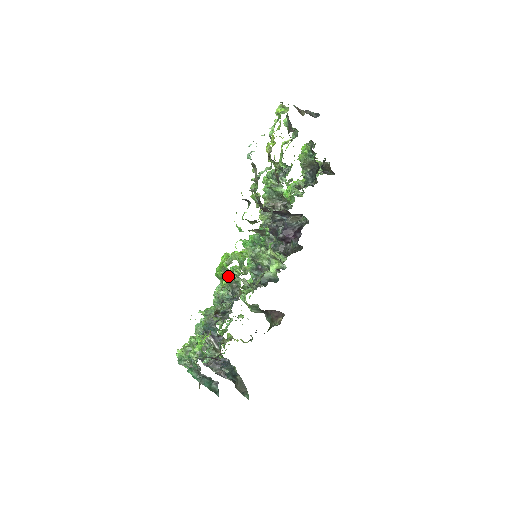
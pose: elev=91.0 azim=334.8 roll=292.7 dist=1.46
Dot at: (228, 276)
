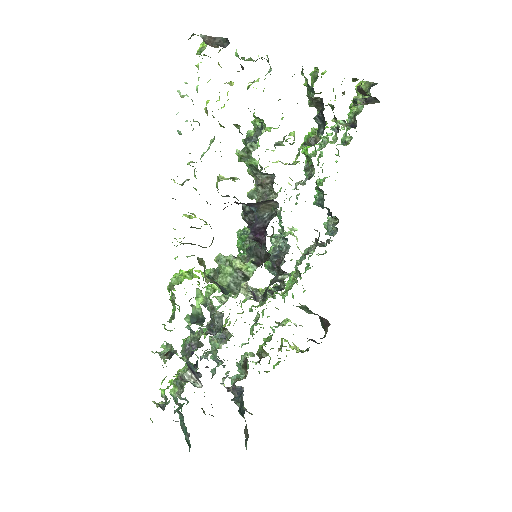
Dot at: (174, 305)
